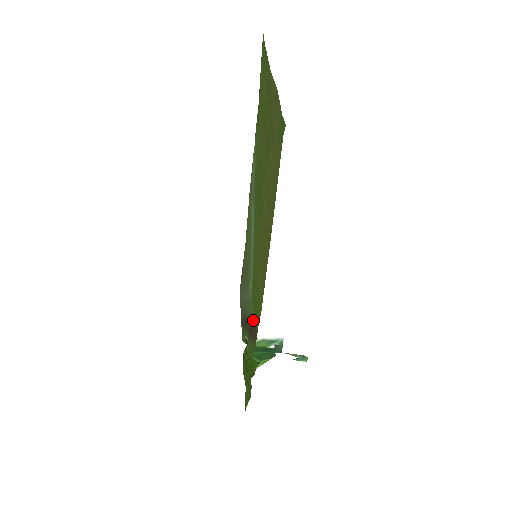
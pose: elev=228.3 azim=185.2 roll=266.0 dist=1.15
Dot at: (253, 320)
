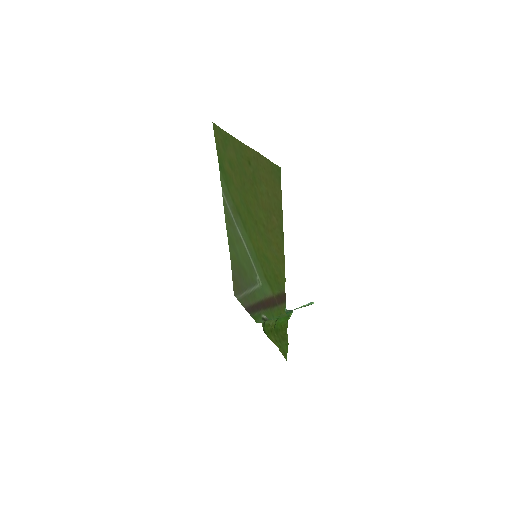
Dot at: (274, 293)
